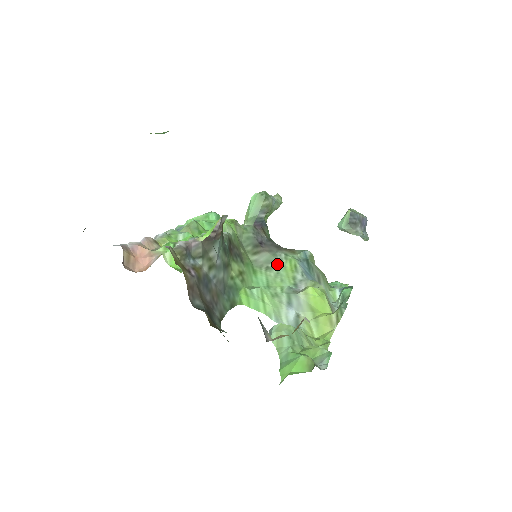
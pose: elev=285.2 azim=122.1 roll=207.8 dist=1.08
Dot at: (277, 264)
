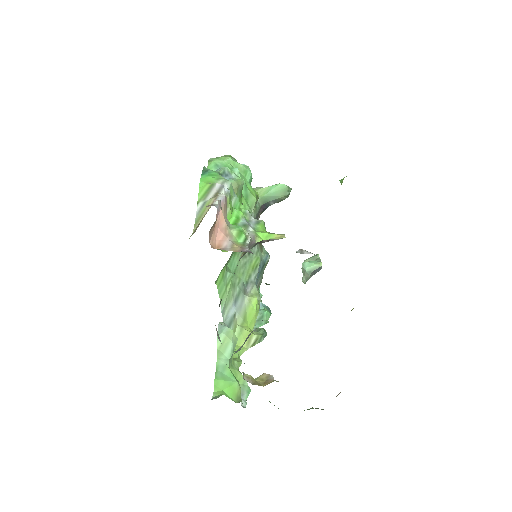
Dot at: (250, 255)
